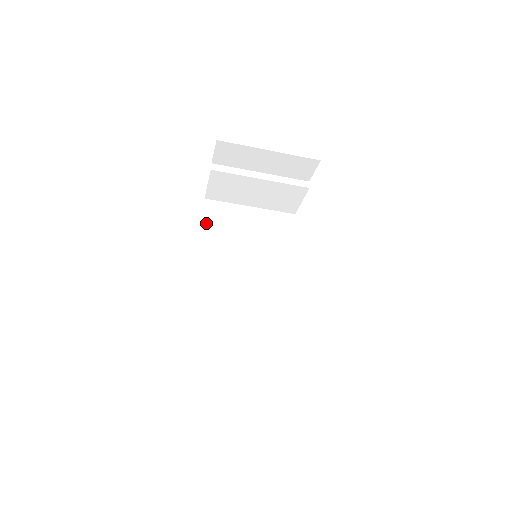
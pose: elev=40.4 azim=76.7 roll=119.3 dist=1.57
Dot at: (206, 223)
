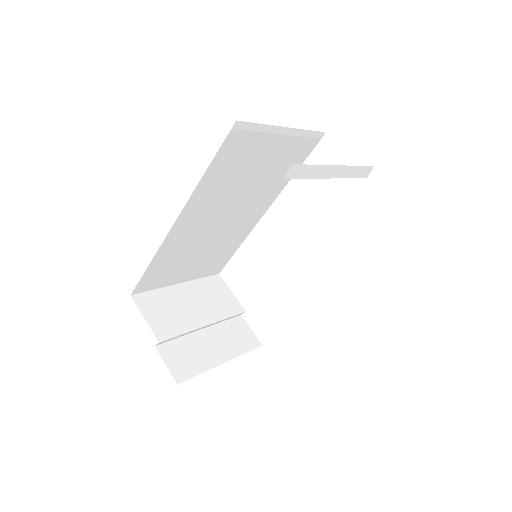
Dot at: (217, 162)
